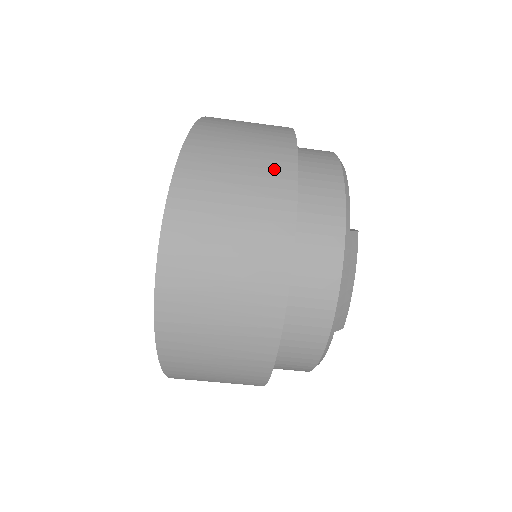
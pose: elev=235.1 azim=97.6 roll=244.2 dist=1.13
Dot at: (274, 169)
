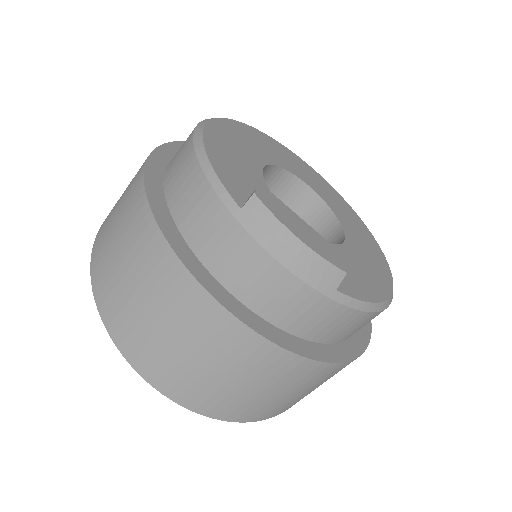
Dot at: (141, 237)
